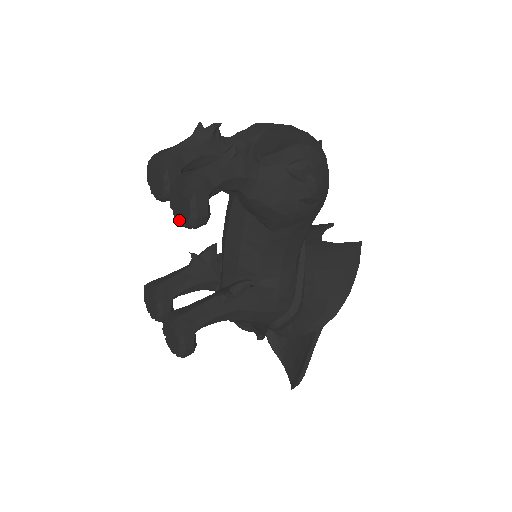
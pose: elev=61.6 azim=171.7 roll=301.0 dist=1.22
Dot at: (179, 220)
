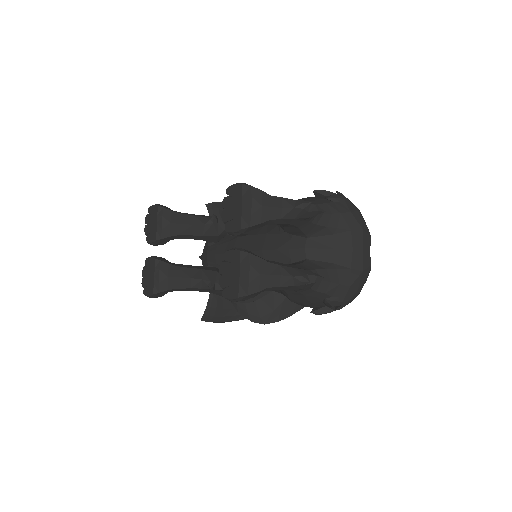
Dot at: (221, 277)
